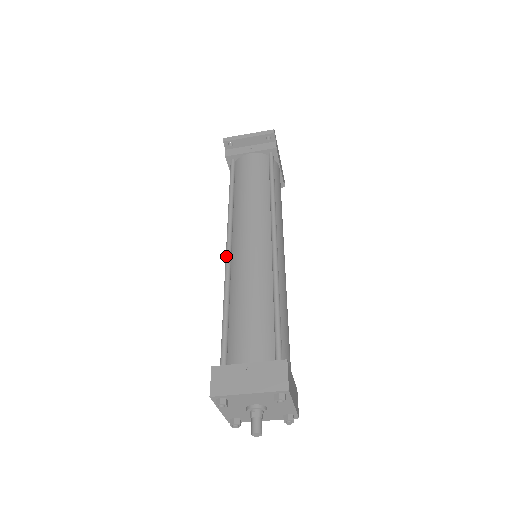
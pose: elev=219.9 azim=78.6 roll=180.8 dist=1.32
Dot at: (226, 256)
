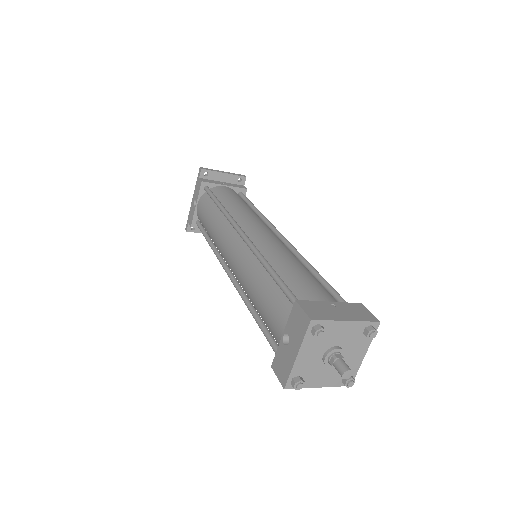
Dot at: (246, 238)
